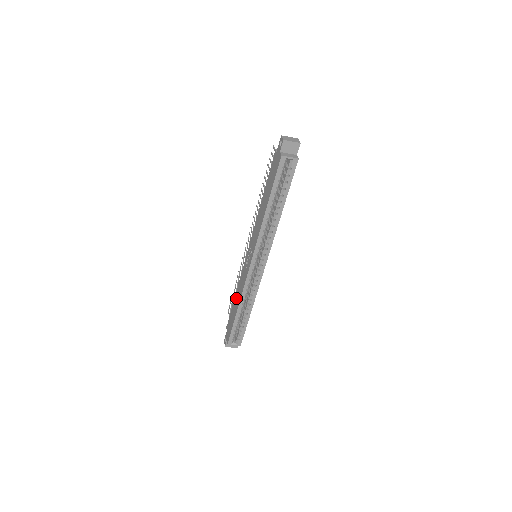
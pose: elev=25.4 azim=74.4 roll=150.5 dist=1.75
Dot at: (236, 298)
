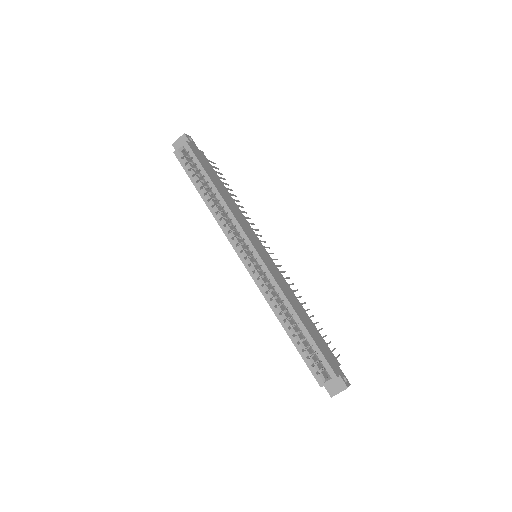
Dot at: occluded
